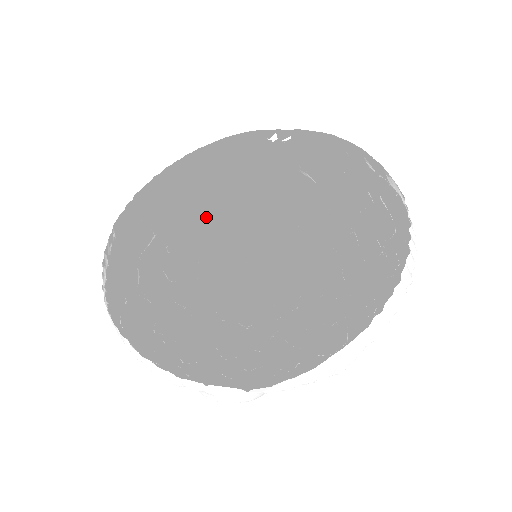
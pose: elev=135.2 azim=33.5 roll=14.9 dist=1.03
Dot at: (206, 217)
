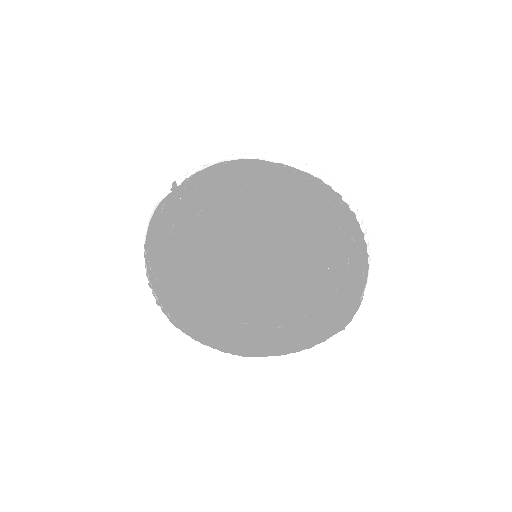
Dot at: (190, 255)
